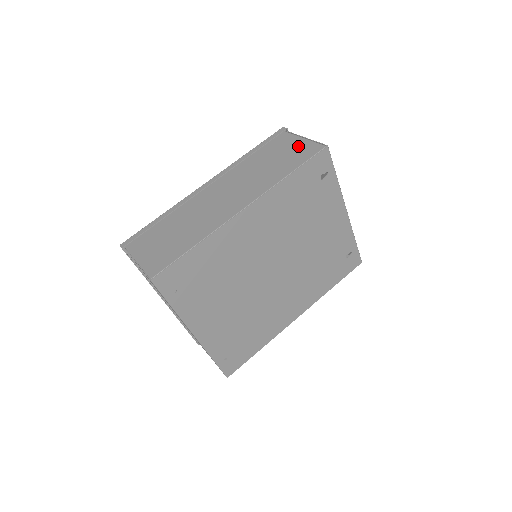
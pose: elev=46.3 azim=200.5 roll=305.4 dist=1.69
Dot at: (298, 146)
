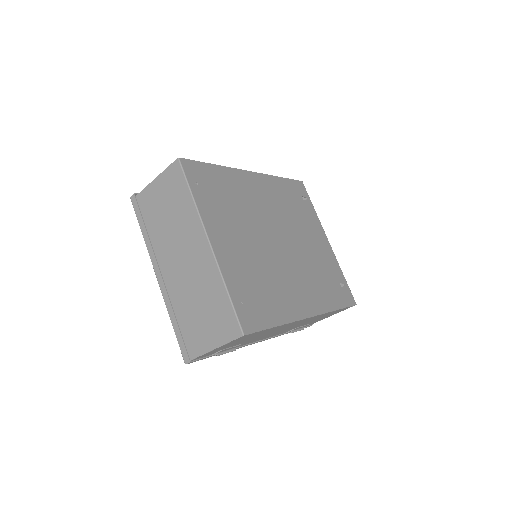
Dot at: occluded
